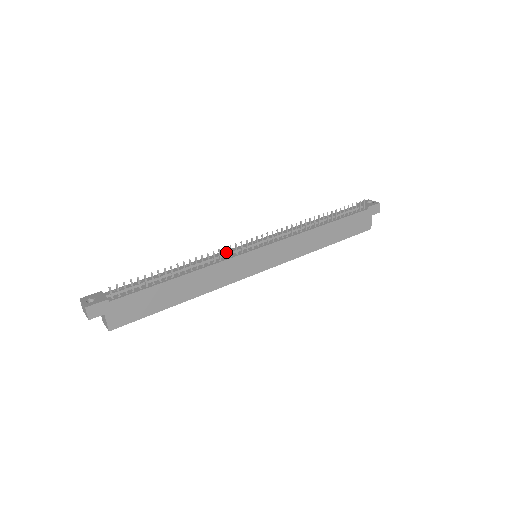
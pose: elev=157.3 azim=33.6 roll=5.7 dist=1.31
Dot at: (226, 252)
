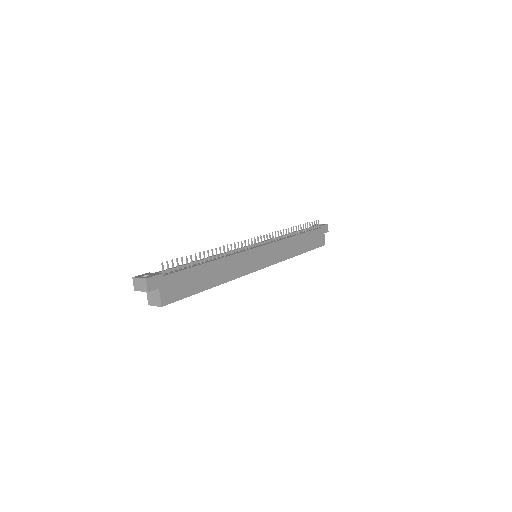
Dot at: (237, 249)
